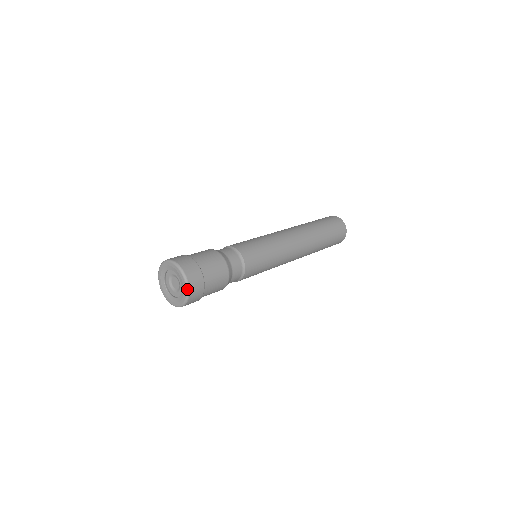
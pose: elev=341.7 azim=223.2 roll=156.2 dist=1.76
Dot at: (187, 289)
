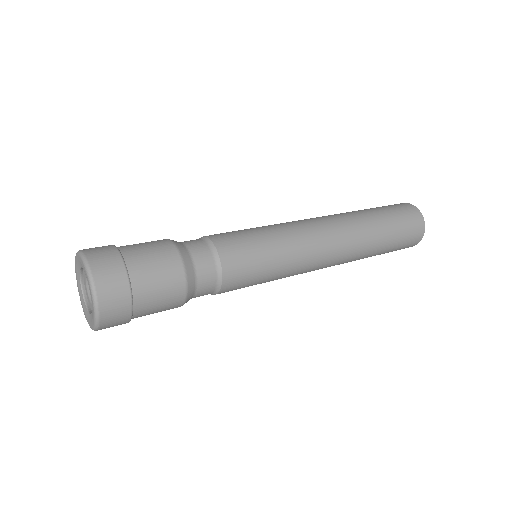
Dot at: (95, 316)
